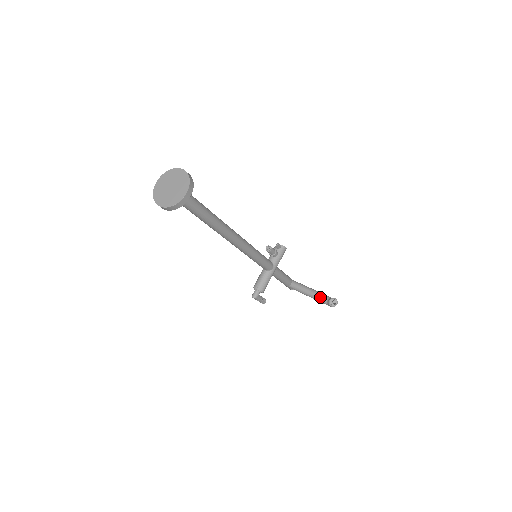
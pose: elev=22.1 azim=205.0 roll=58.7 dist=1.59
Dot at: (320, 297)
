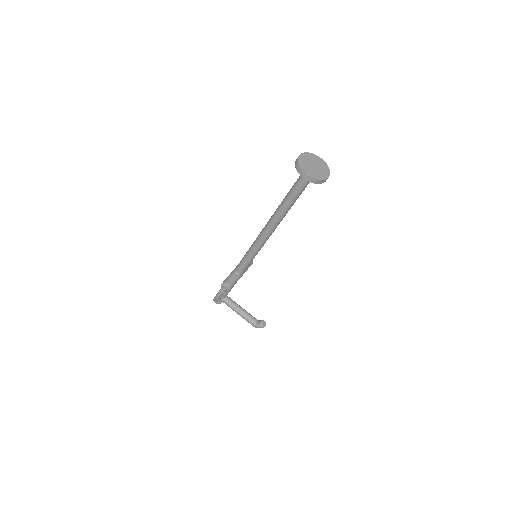
Dot at: (250, 316)
